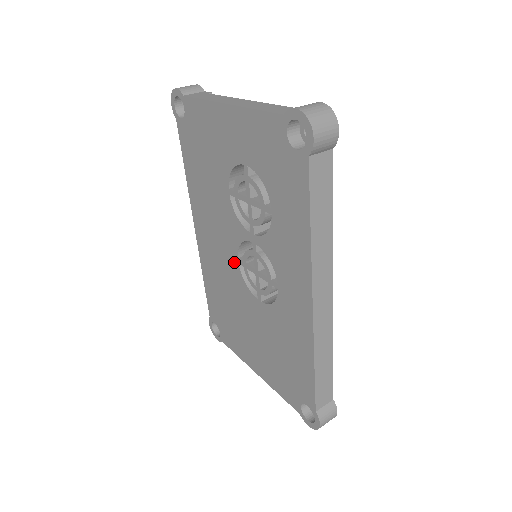
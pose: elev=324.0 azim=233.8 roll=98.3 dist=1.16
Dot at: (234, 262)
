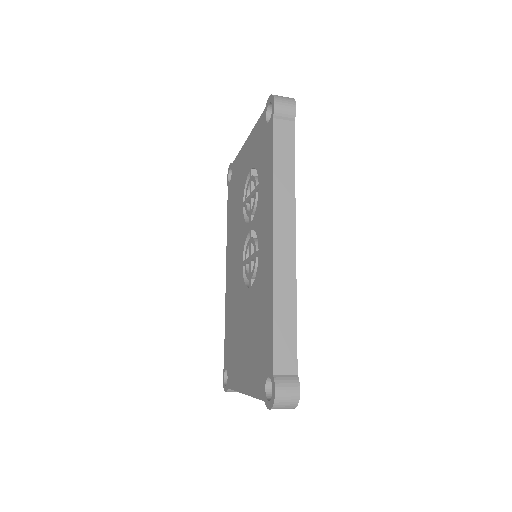
Dot at: (241, 269)
